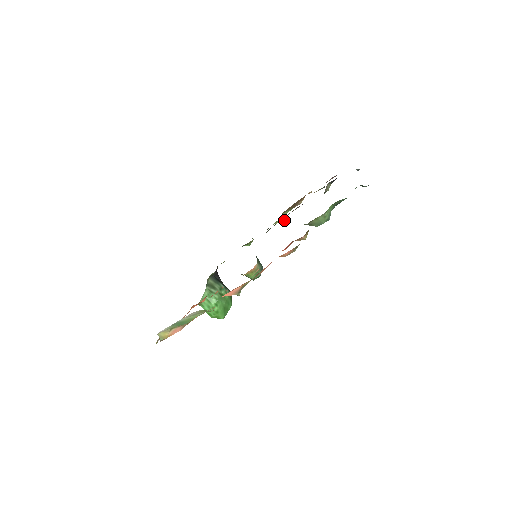
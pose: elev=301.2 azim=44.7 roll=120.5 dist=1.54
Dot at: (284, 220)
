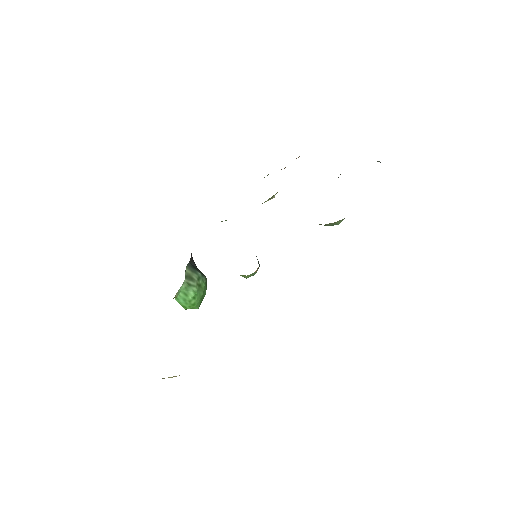
Dot at: (274, 197)
